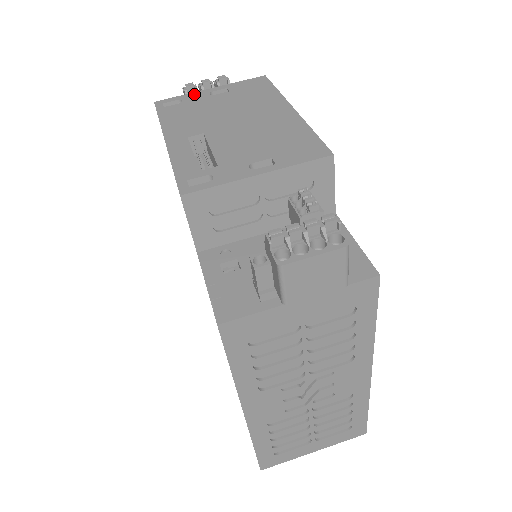
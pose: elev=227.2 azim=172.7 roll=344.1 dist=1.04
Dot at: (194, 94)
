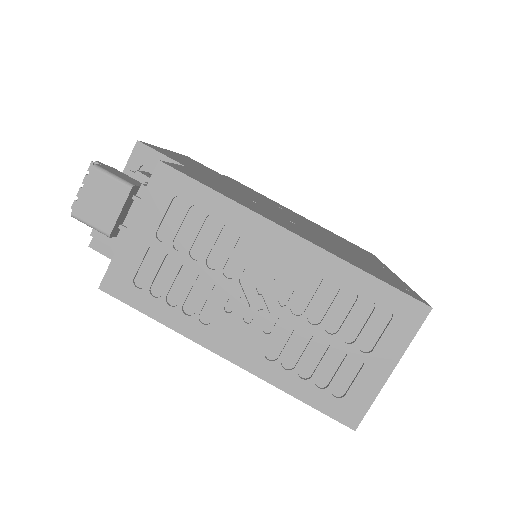
Dot at: occluded
